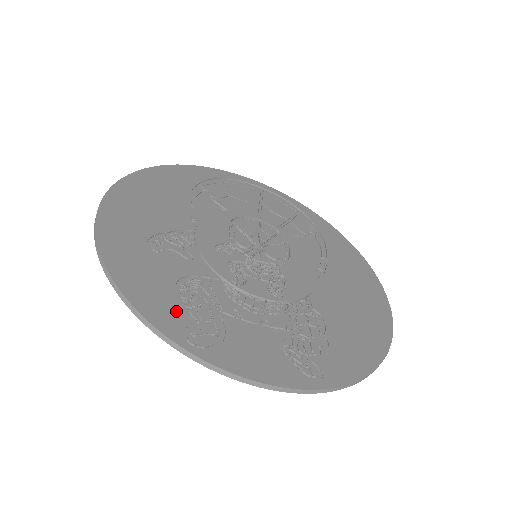
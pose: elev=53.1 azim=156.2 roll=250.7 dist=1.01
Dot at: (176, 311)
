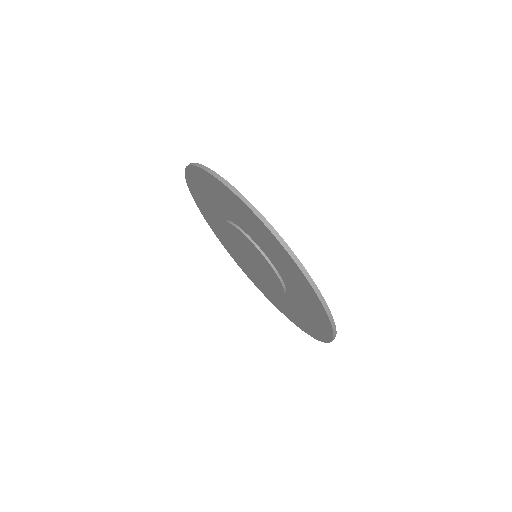
Dot at: occluded
